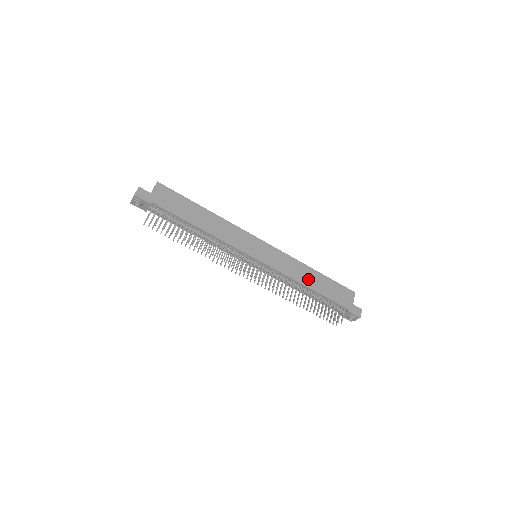
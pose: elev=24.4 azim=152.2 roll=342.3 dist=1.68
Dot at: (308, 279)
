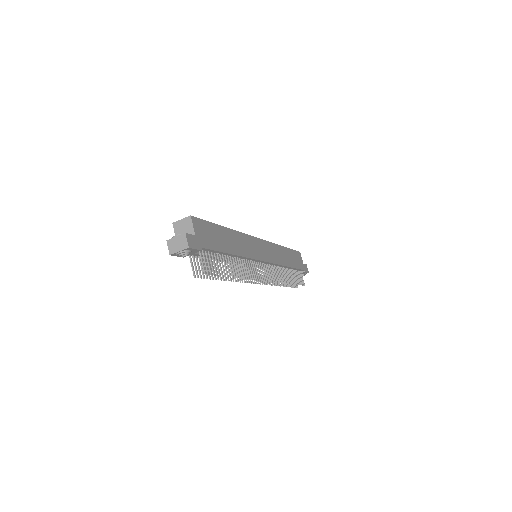
Dot at: (285, 259)
